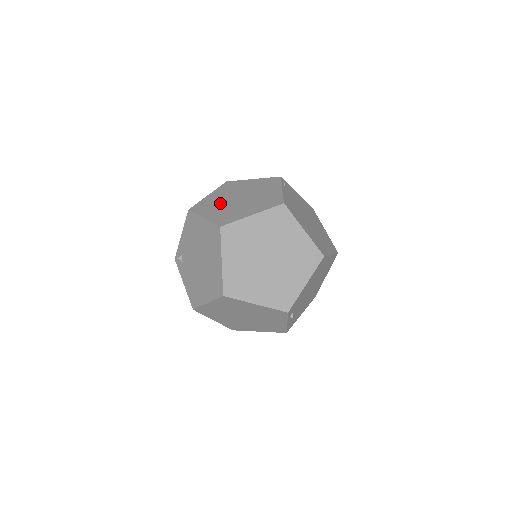
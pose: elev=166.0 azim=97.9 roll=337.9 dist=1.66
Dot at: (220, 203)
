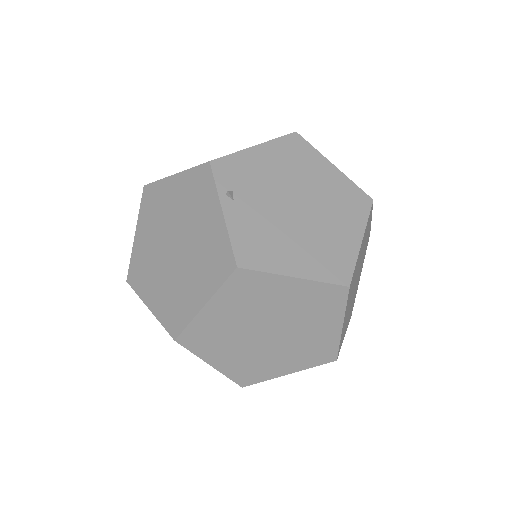
Dot at: occluded
